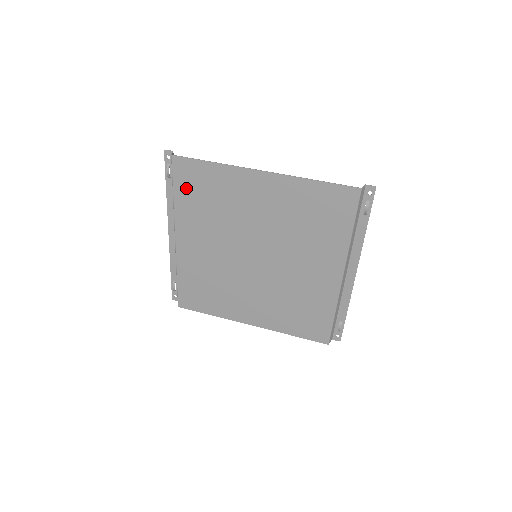
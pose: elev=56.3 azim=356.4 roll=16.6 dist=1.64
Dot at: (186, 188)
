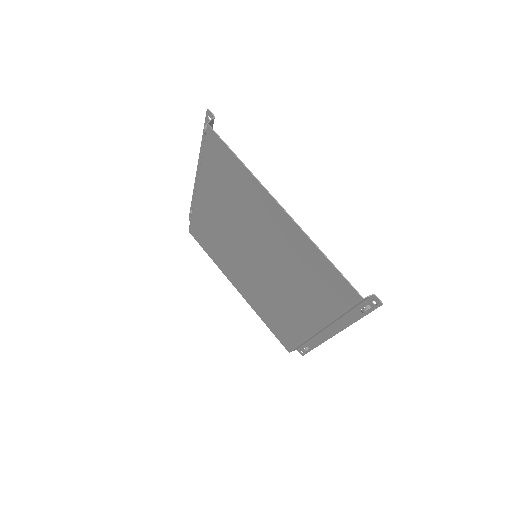
Dot at: (213, 161)
